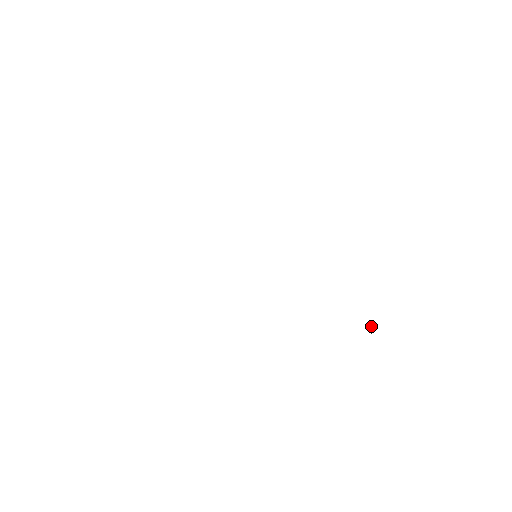
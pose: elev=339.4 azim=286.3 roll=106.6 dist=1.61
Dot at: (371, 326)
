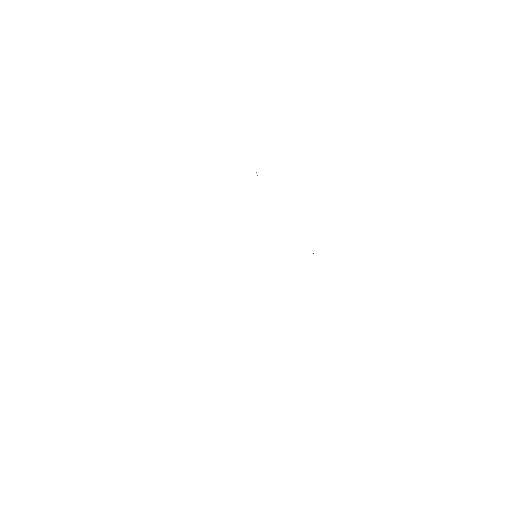
Dot at: occluded
